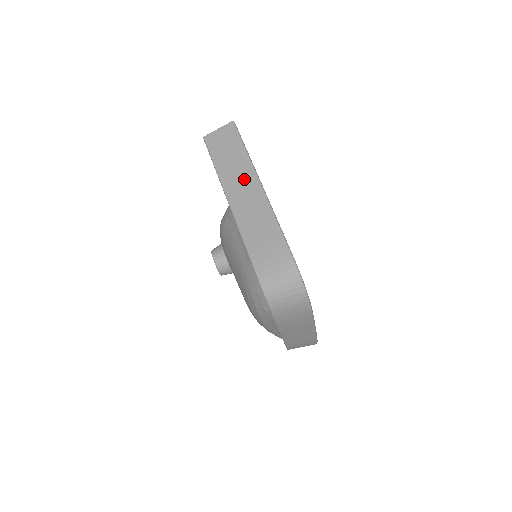
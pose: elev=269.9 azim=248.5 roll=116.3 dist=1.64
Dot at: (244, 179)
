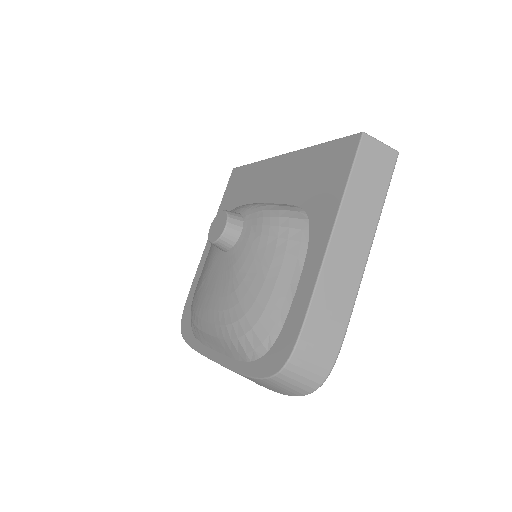
Dot at: (361, 232)
